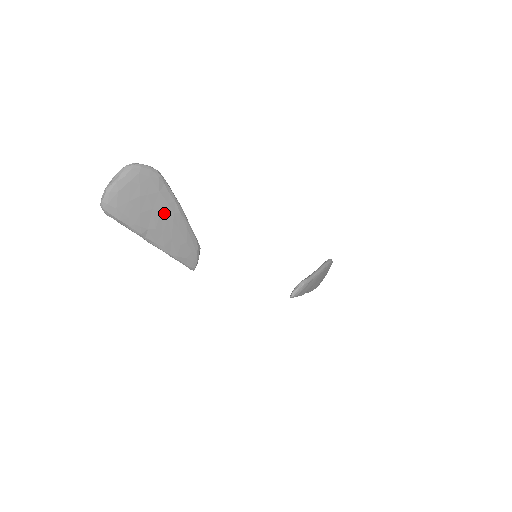
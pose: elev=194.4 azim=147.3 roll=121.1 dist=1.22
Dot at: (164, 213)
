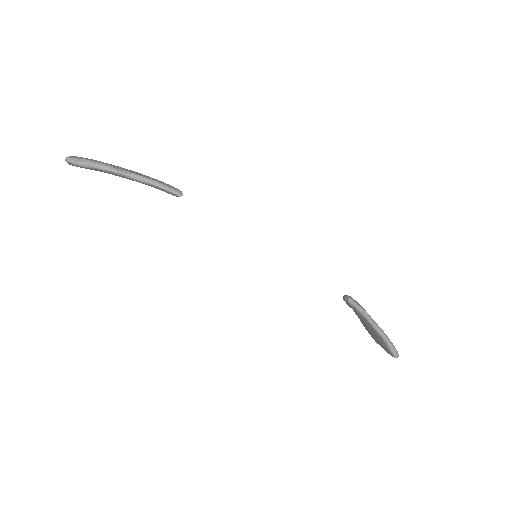
Dot at: occluded
